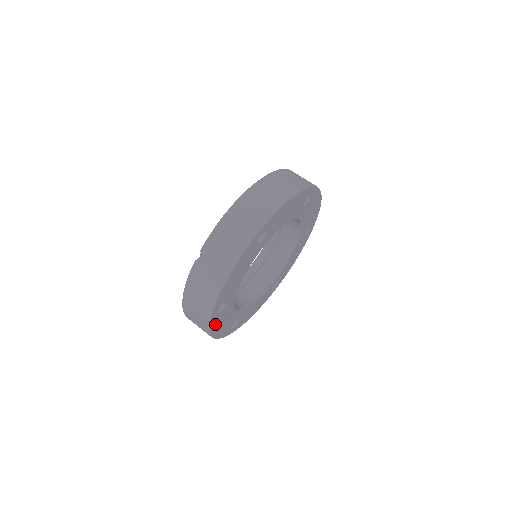
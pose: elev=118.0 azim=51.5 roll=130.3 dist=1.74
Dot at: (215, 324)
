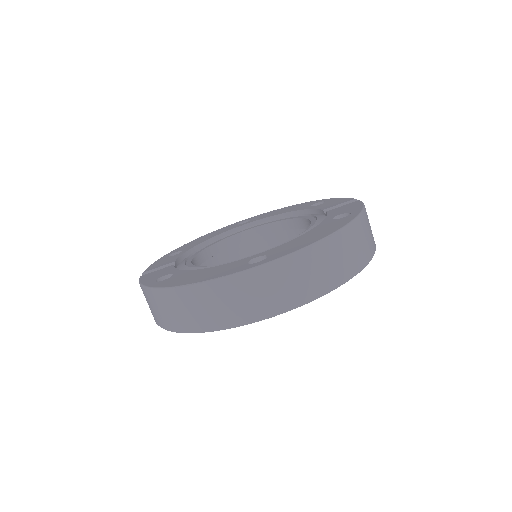
Dot at: occluded
